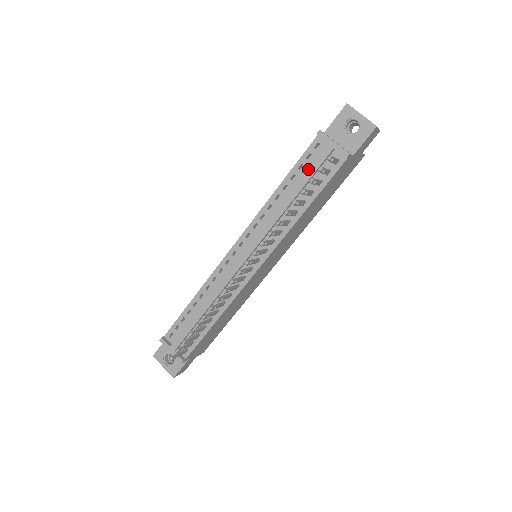
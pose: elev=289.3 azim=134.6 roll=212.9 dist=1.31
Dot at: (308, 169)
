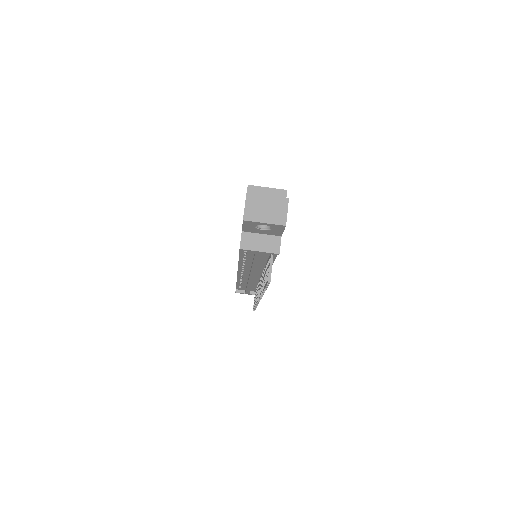
Dot at: (253, 259)
